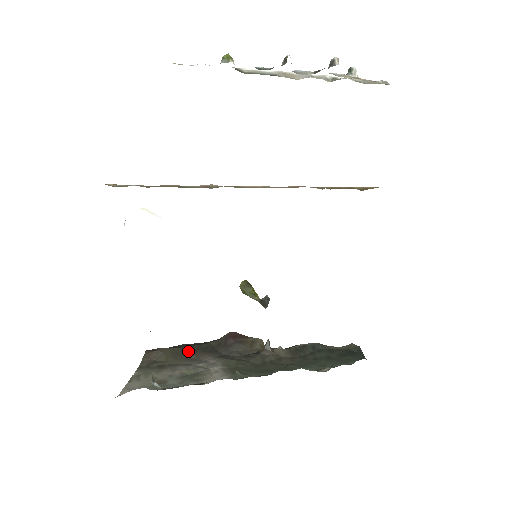
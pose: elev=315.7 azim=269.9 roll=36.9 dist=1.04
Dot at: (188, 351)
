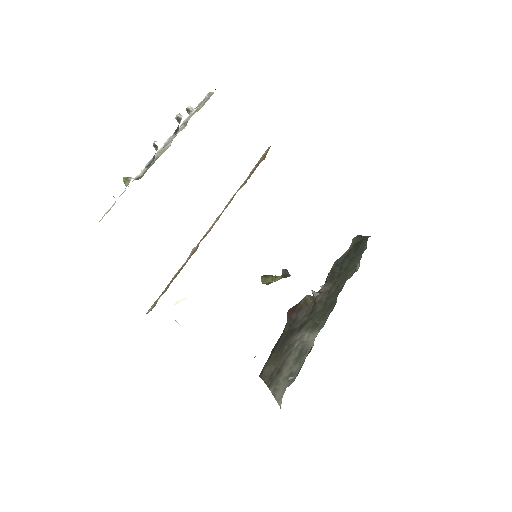
Dot at: (280, 348)
